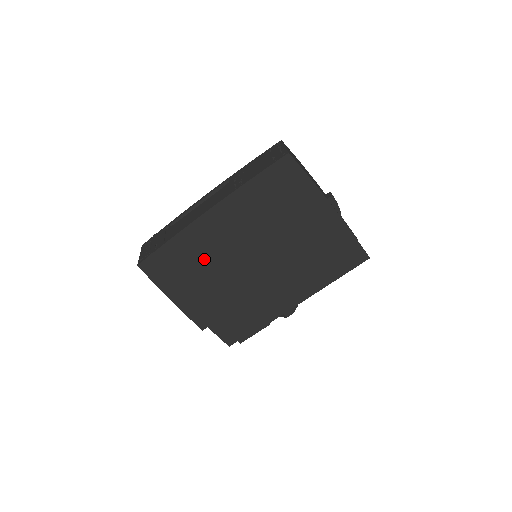
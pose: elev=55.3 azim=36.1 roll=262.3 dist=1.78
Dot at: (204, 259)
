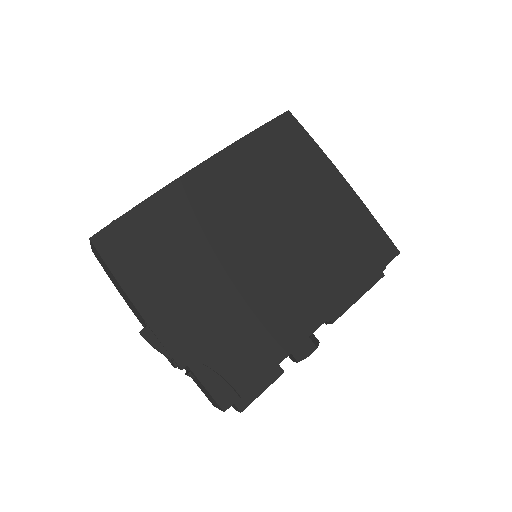
Dot at: (189, 236)
